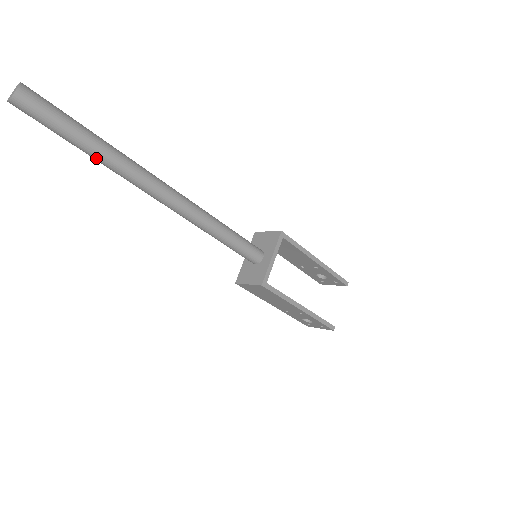
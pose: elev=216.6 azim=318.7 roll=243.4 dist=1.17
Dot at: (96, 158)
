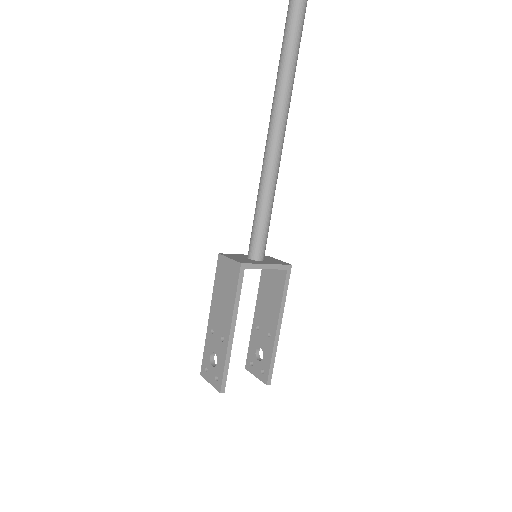
Dot at: (283, 58)
